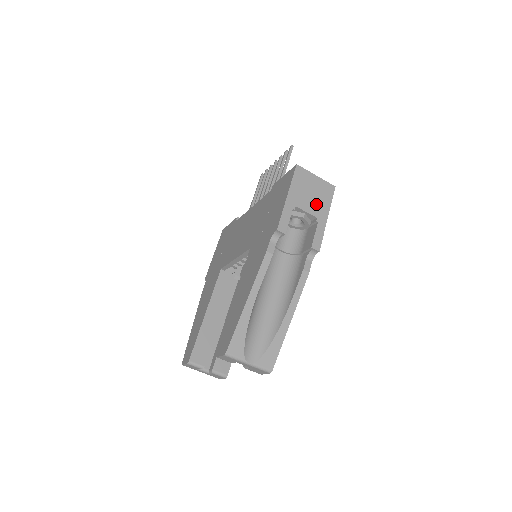
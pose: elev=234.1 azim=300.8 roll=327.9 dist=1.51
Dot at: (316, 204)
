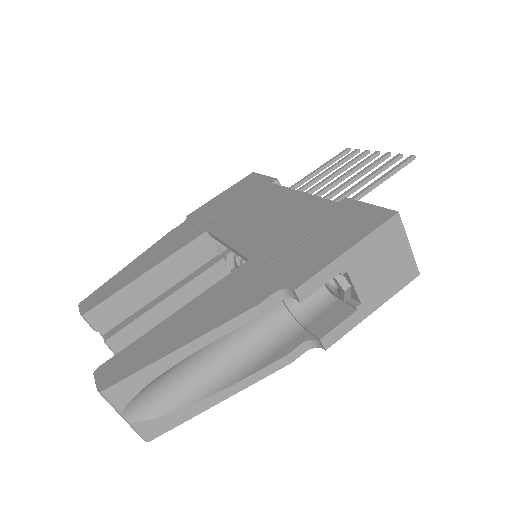
Dot at: (376, 284)
